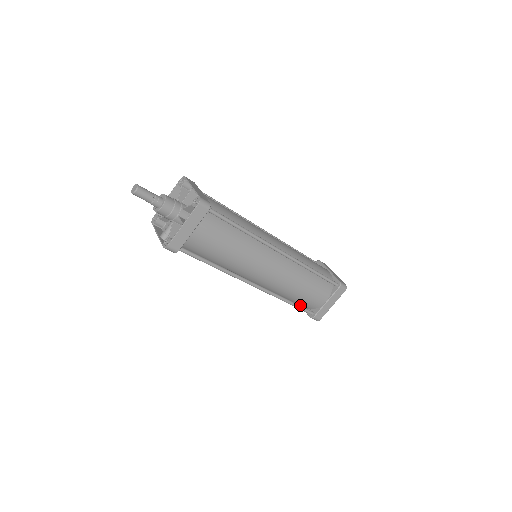
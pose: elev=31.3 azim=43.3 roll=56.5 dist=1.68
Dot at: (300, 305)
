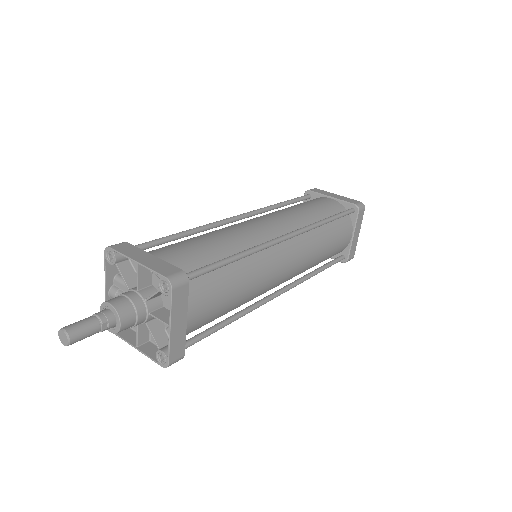
Dot at: occluded
